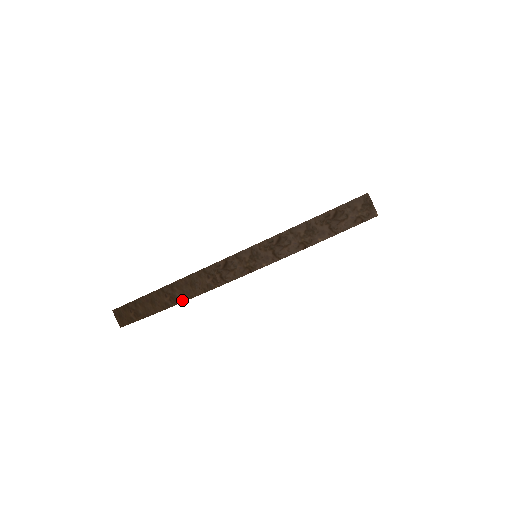
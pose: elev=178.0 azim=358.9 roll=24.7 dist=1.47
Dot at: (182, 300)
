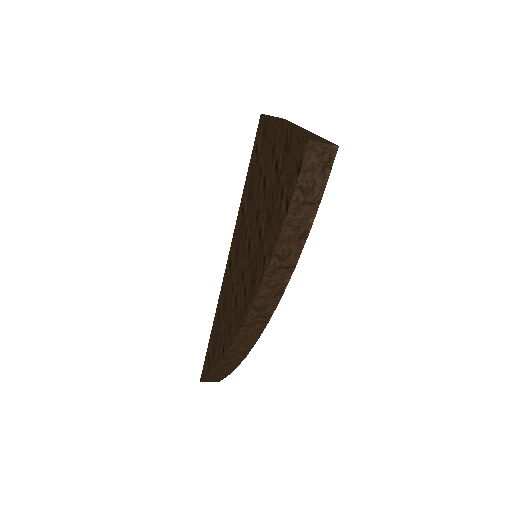
Dot at: (250, 349)
